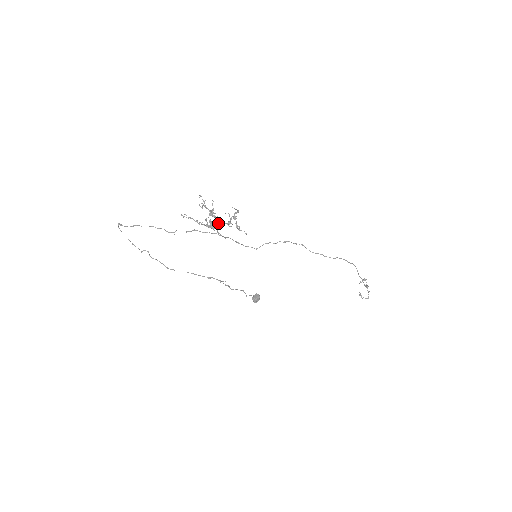
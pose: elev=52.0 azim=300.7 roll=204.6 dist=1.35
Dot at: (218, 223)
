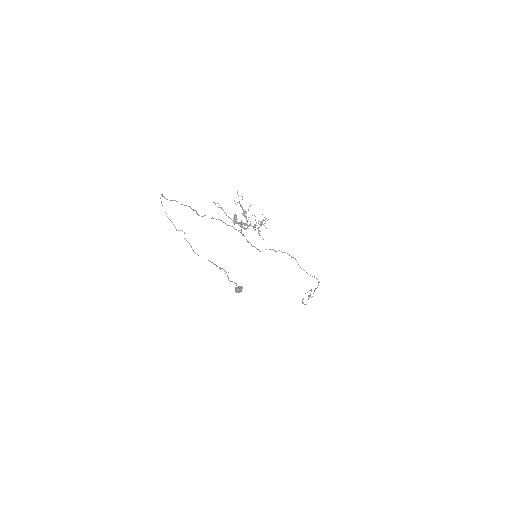
Dot at: (246, 223)
